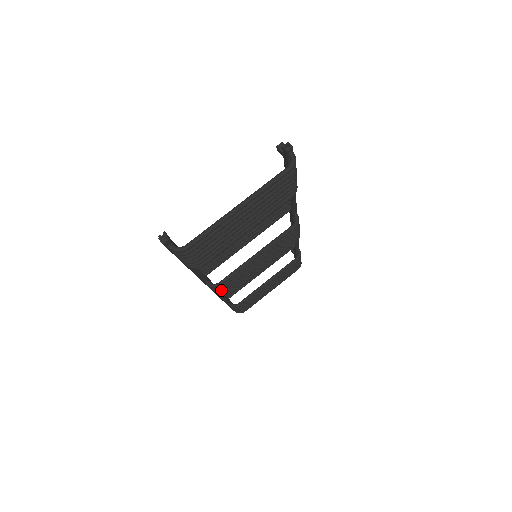
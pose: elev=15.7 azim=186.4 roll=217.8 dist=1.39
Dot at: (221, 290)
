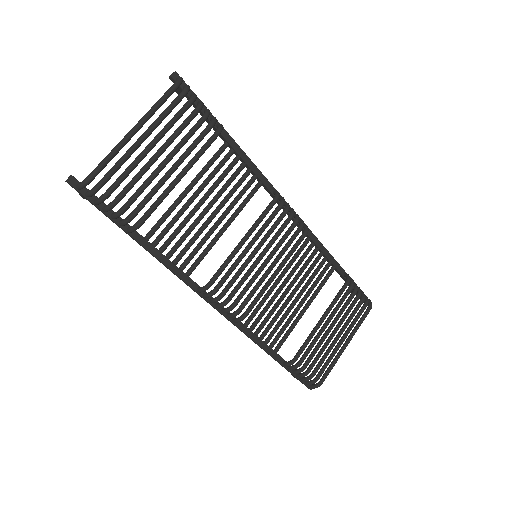
Dot at: (224, 301)
